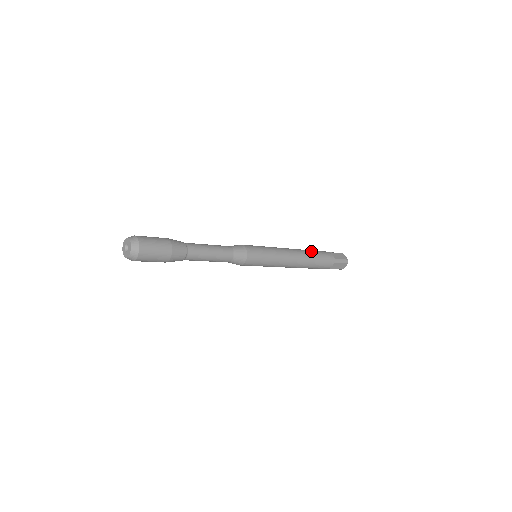
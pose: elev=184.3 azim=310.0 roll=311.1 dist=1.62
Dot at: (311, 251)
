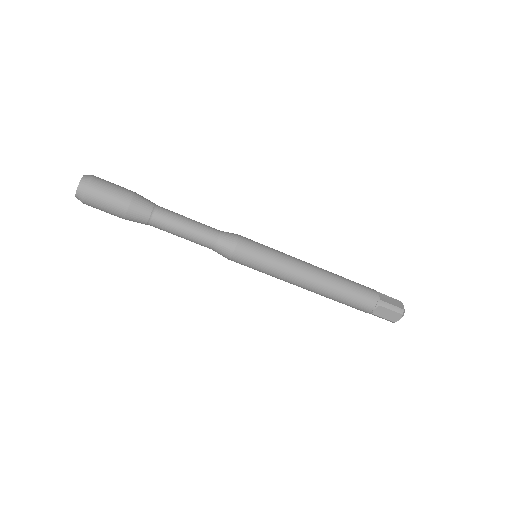
Dot at: (344, 278)
